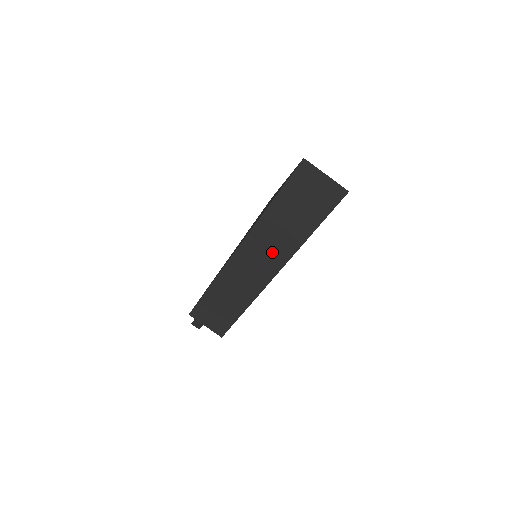
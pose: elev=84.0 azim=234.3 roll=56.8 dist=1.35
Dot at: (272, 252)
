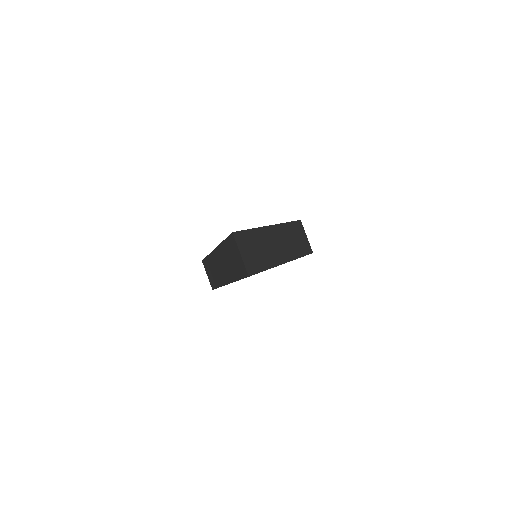
Dot at: (225, 269)
